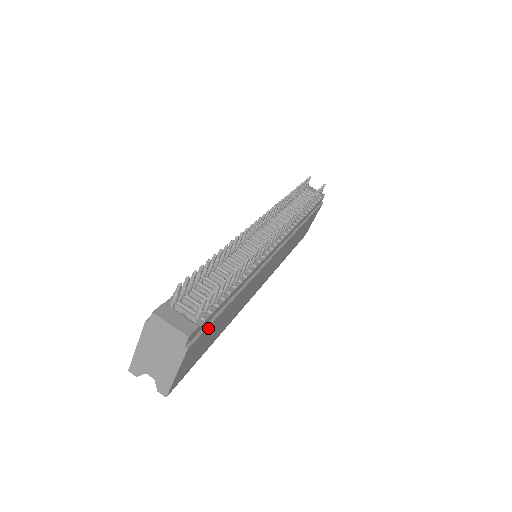
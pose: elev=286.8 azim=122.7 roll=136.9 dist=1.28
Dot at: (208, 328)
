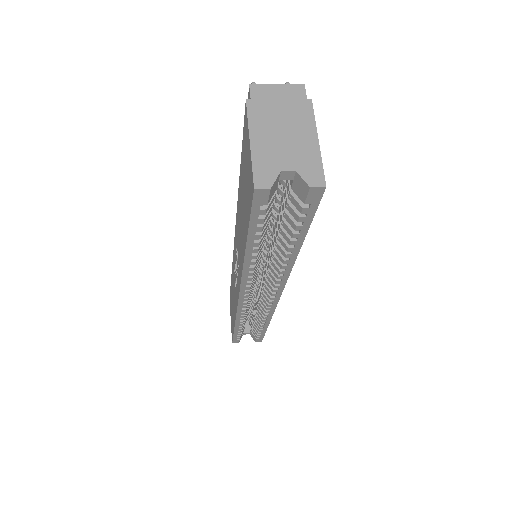
Dot at: occluded
